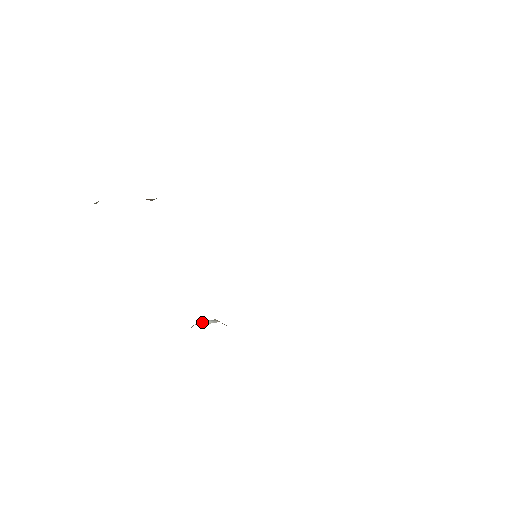
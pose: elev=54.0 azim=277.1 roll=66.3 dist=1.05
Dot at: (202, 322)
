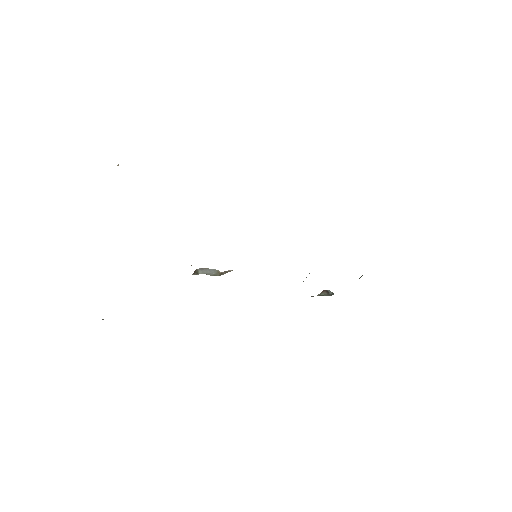
Dot at: occluded
